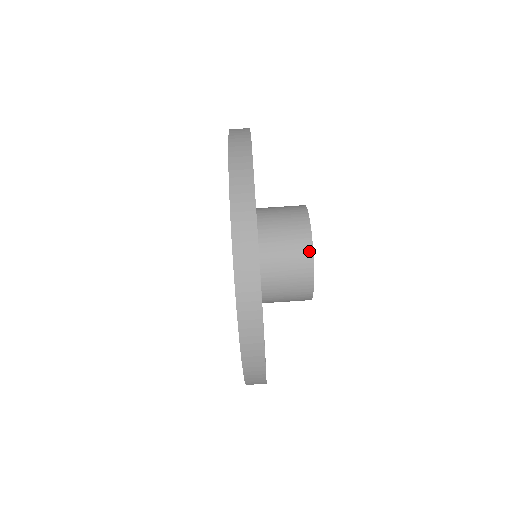
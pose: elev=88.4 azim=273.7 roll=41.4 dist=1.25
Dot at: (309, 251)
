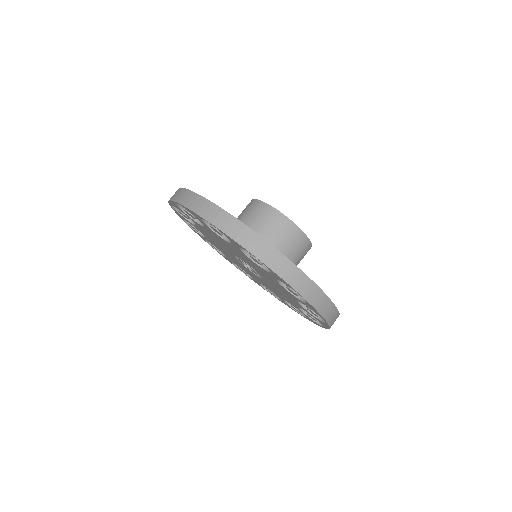
Dot at: (304, 237)
